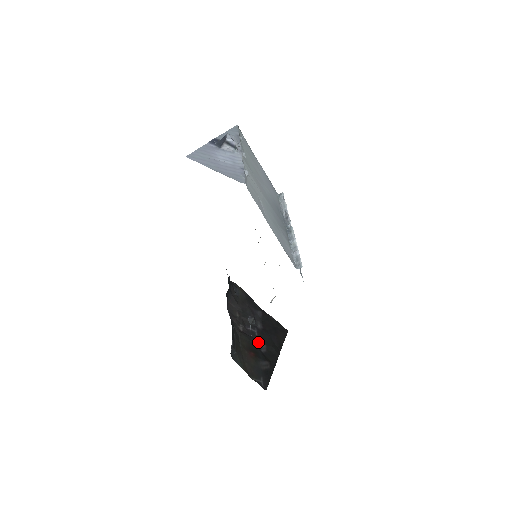
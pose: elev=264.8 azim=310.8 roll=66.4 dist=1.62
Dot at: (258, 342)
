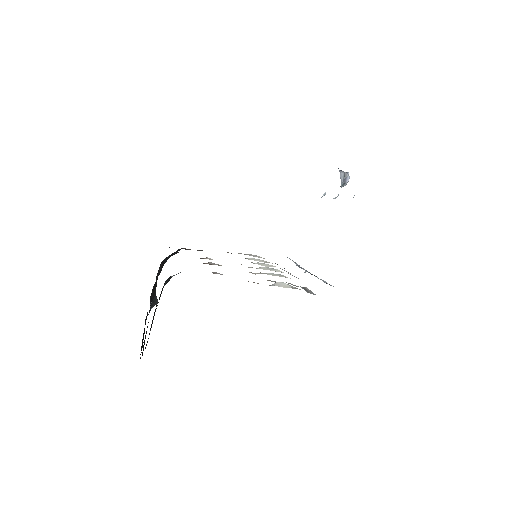
Dot at: occluded
